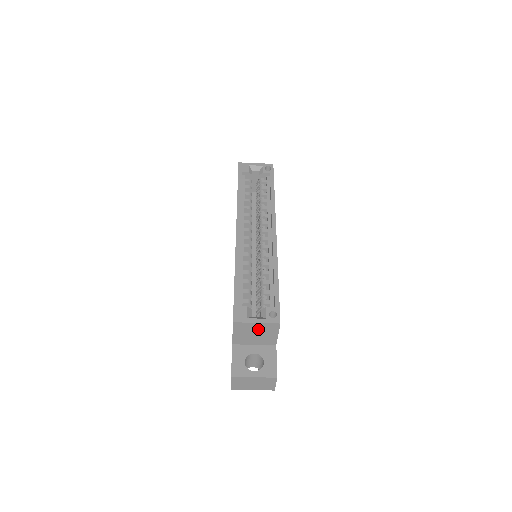
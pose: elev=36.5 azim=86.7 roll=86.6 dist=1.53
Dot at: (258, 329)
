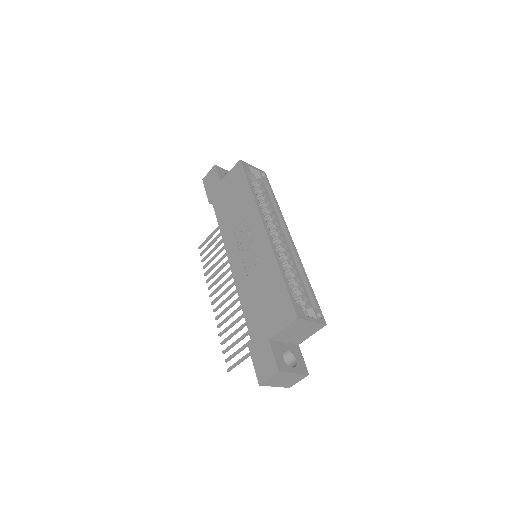
Dot at: (306, 327)
